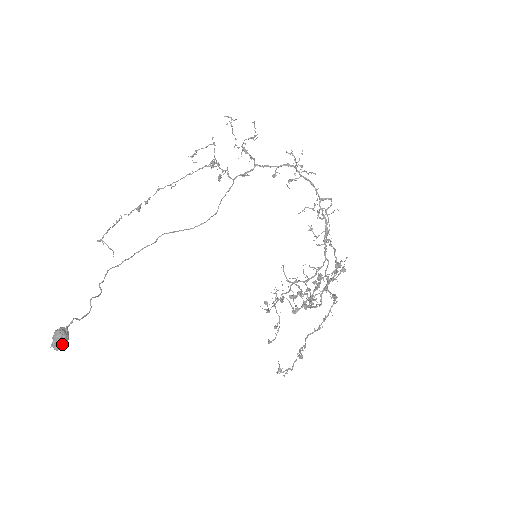
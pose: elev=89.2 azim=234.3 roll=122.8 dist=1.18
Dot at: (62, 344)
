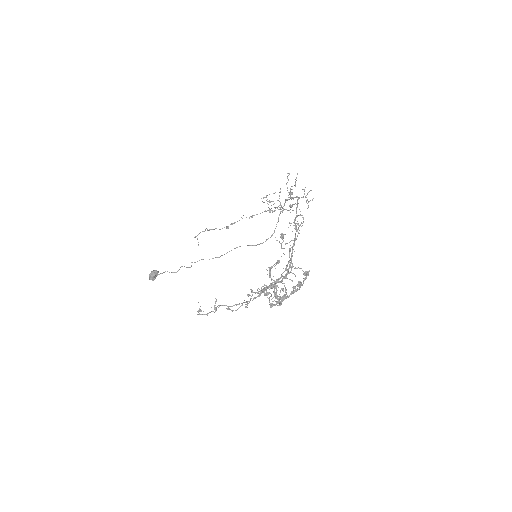
Dot at: (151, 276)
